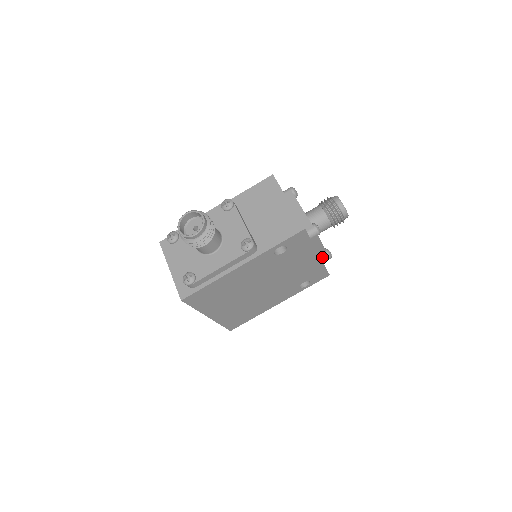
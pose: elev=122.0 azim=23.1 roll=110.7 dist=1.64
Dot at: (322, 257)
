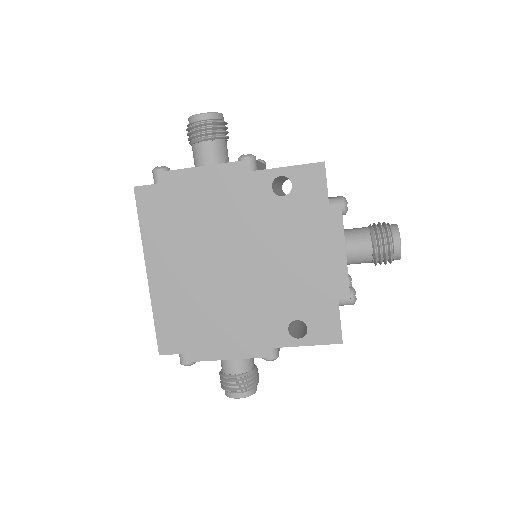
Dot at: (339, 281)
